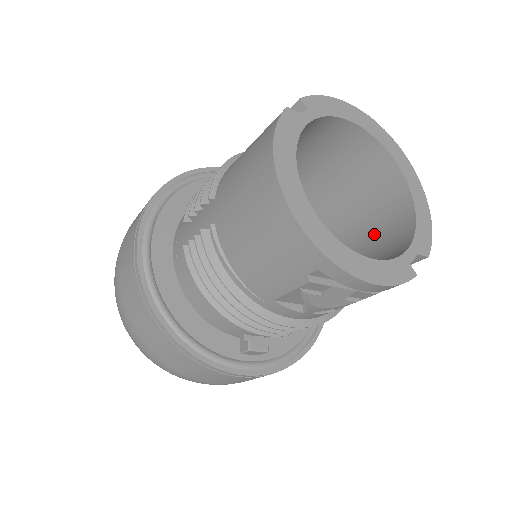
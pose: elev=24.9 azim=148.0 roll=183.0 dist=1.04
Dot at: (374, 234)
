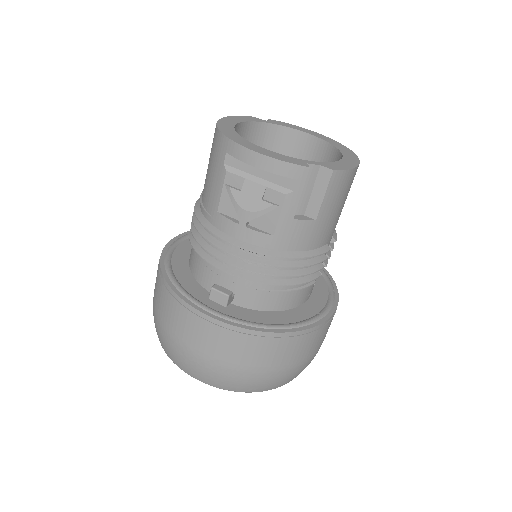
Dot at: occluded
